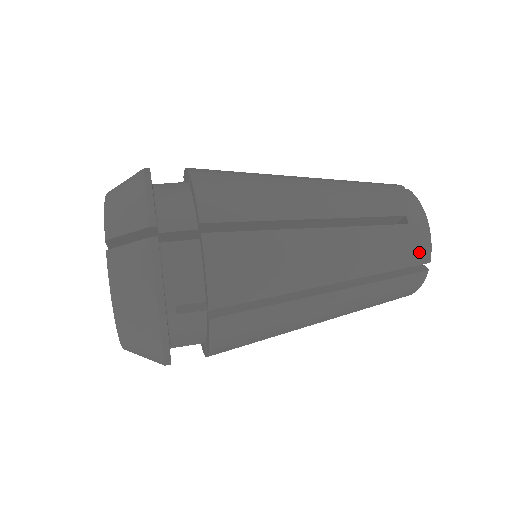
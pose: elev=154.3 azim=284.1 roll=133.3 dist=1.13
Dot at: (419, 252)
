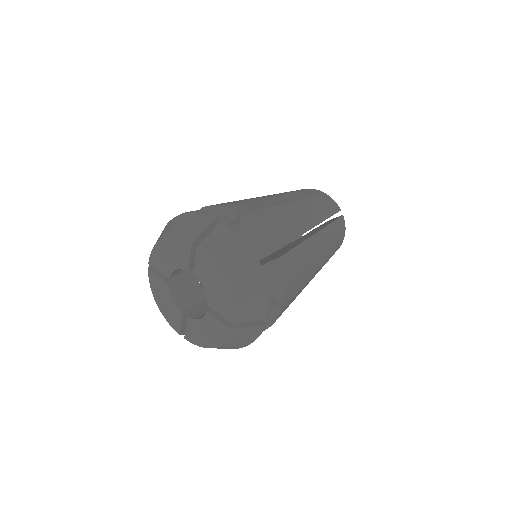
Dot at: (333, 205)
